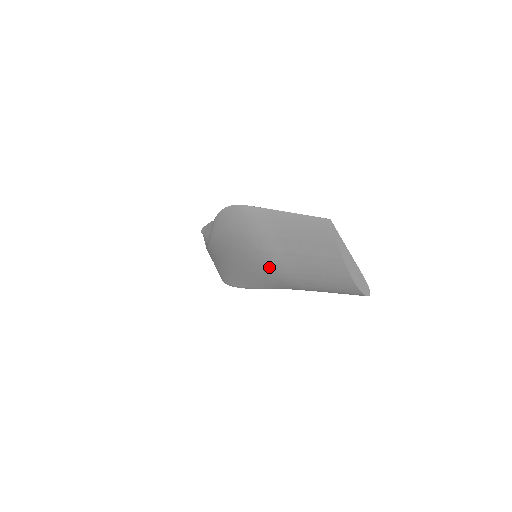
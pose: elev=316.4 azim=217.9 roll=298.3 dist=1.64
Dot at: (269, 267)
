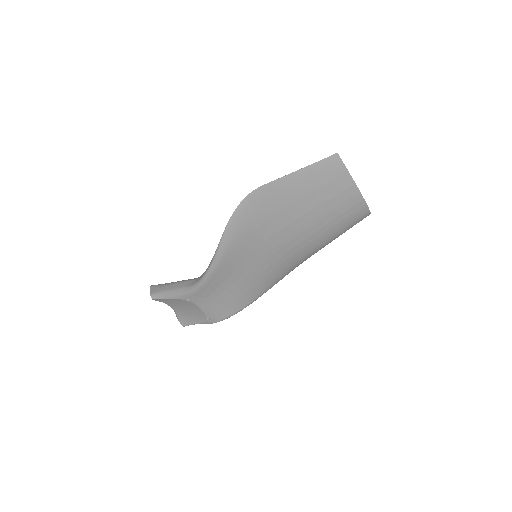
Dot at: (291, 244)
